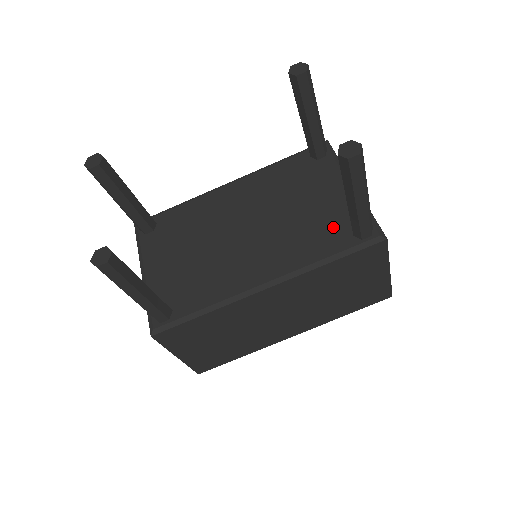
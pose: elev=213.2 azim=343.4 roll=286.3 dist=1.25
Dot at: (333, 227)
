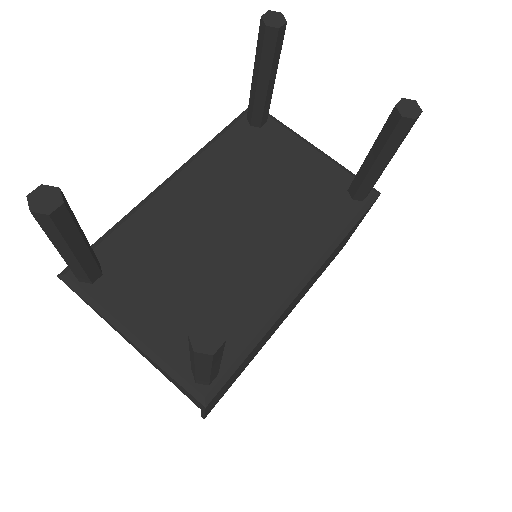
Dot at: (328, 197)
